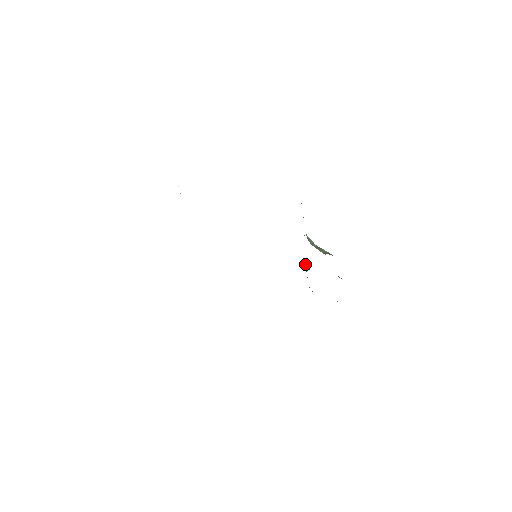
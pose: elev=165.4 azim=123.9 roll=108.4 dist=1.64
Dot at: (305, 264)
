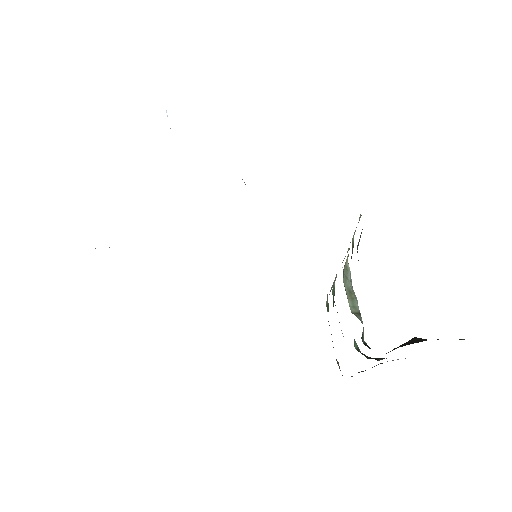
Dot at: (335, 277)
